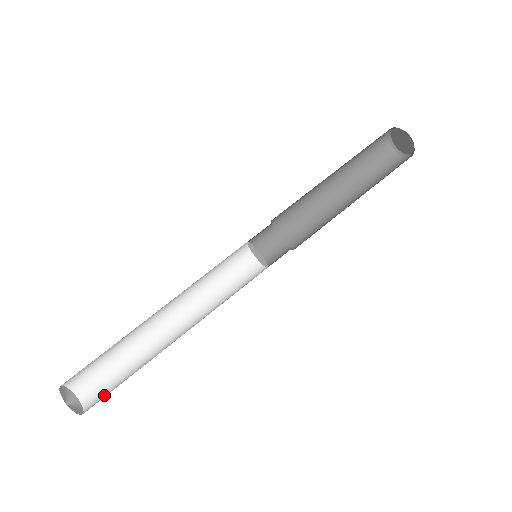
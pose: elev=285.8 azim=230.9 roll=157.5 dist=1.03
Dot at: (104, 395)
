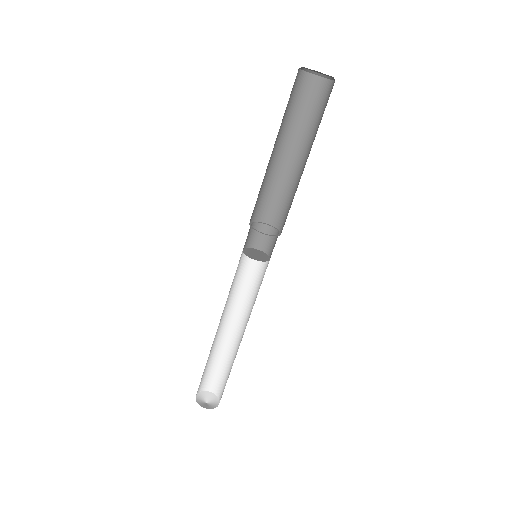
Dot at: (223, 391)
